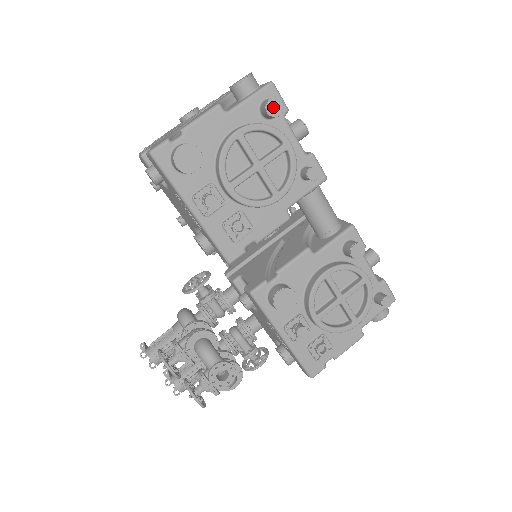
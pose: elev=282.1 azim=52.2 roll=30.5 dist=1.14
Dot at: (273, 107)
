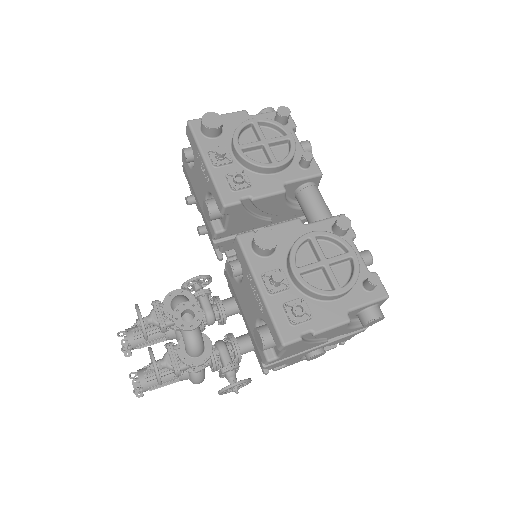
Dot at: (282, 111)
